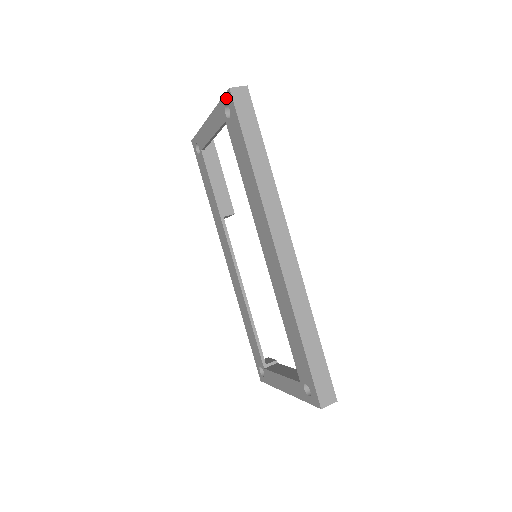
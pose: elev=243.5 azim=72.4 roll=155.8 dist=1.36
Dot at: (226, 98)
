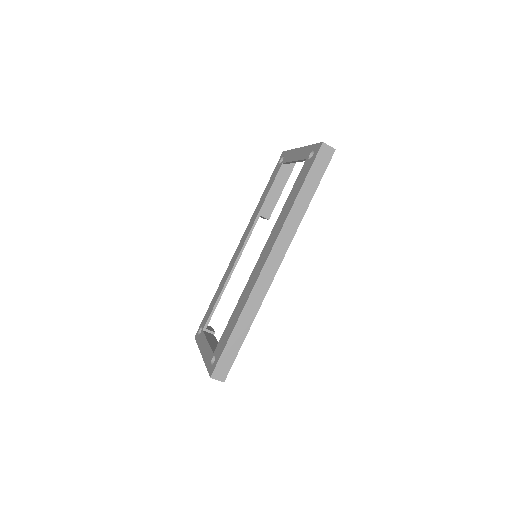
Dot at: (317, 146)
